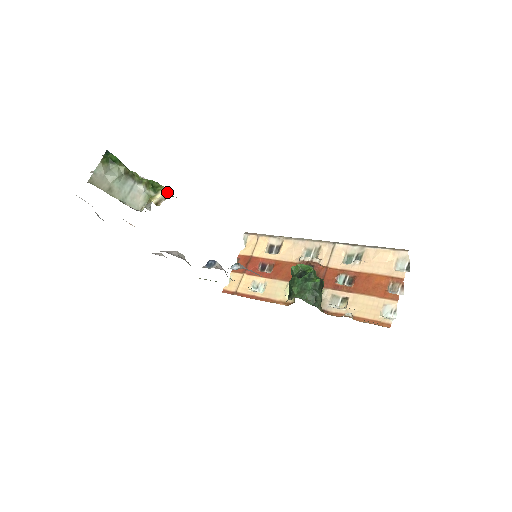
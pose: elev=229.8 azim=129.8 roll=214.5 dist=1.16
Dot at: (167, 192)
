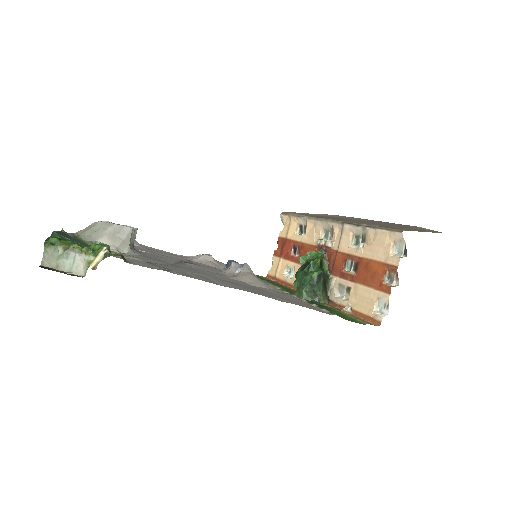
Dot at: (106, 252)
